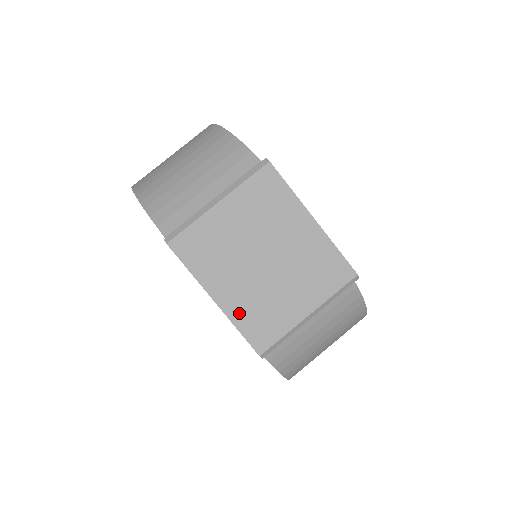
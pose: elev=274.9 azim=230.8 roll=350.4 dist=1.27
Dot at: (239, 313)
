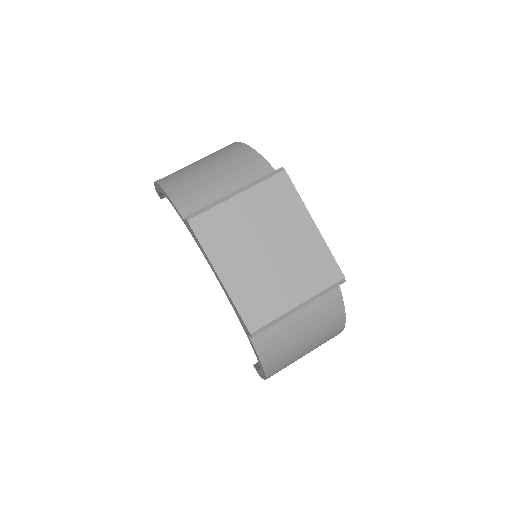
Dot at: (239, 292)
